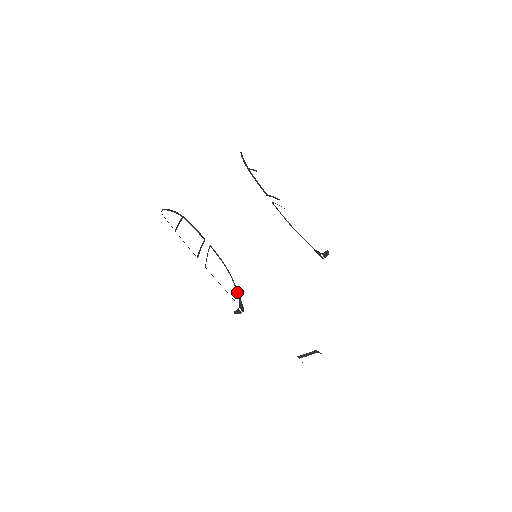
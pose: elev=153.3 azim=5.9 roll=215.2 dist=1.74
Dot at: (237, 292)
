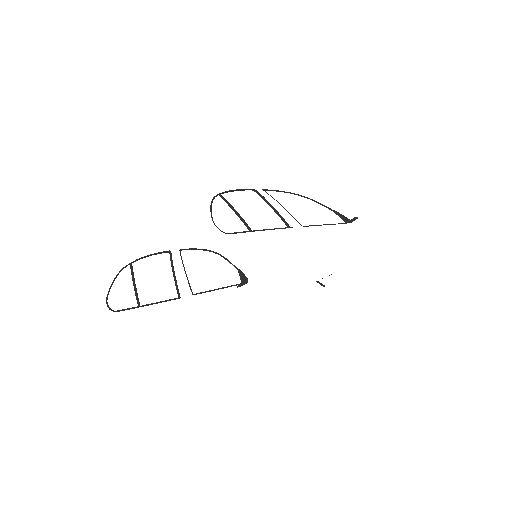
Dot at: occluded
